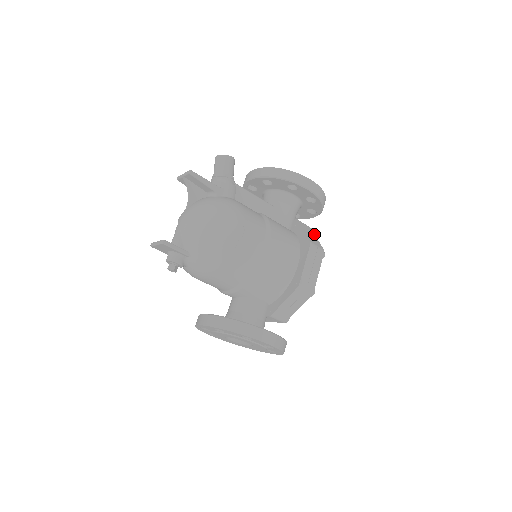
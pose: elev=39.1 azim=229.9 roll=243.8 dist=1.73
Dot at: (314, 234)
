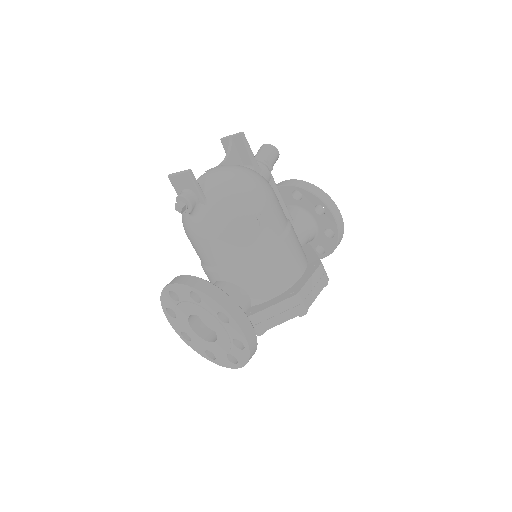
Dot at: occluded
